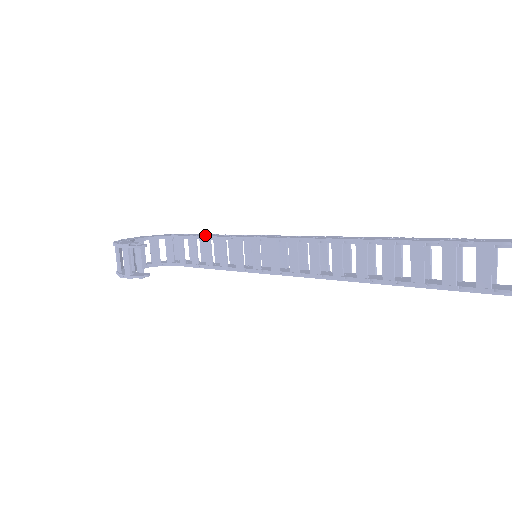
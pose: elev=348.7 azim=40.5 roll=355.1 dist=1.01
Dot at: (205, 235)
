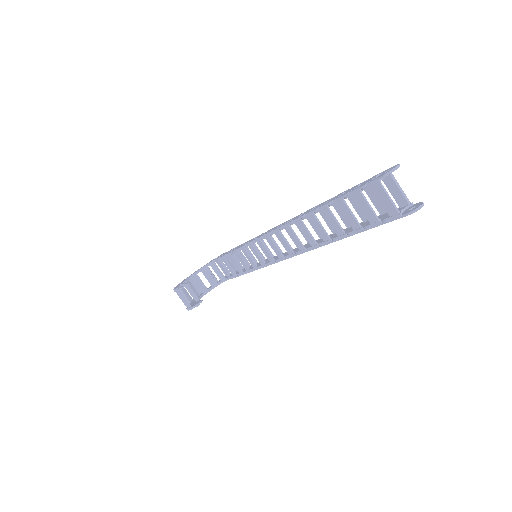
Dot at: (228, 252)
